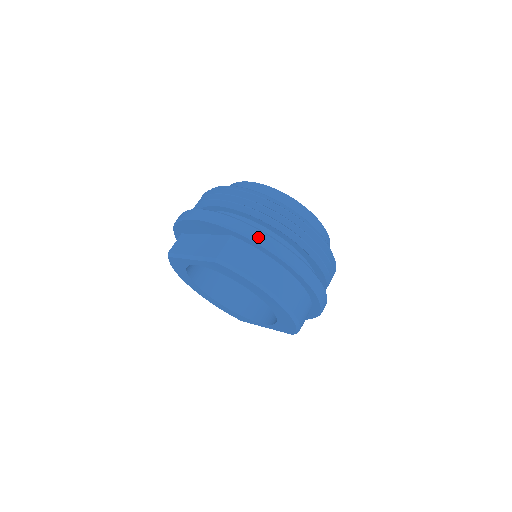
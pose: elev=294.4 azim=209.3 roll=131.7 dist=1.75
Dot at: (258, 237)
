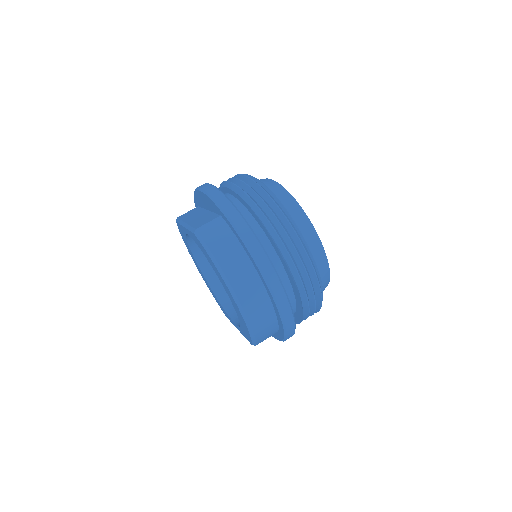
Dot at: (239, 224)
